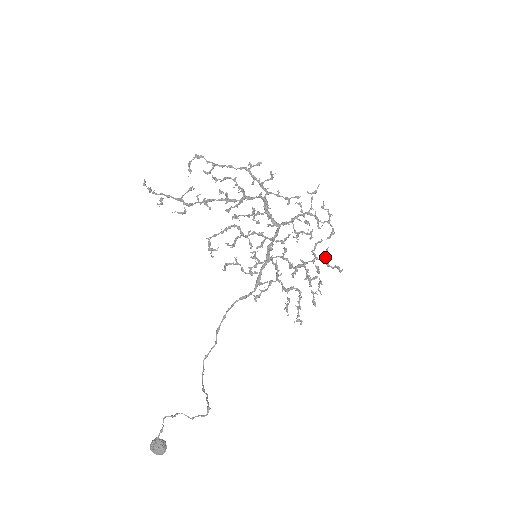
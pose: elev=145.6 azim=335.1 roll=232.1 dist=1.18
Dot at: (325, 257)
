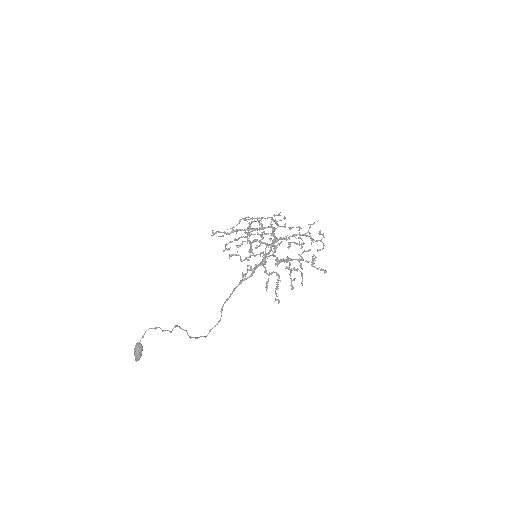
Dot at: (312, 261)
